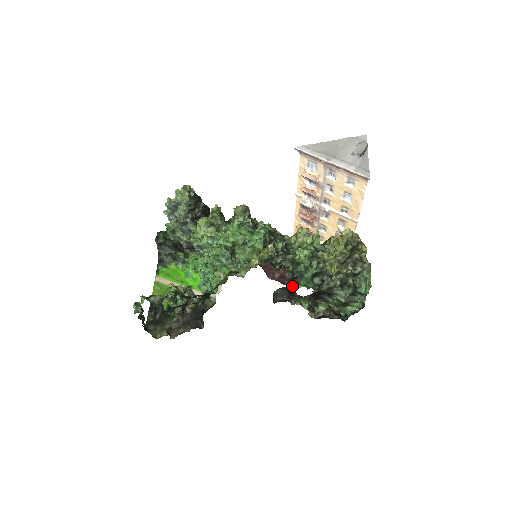
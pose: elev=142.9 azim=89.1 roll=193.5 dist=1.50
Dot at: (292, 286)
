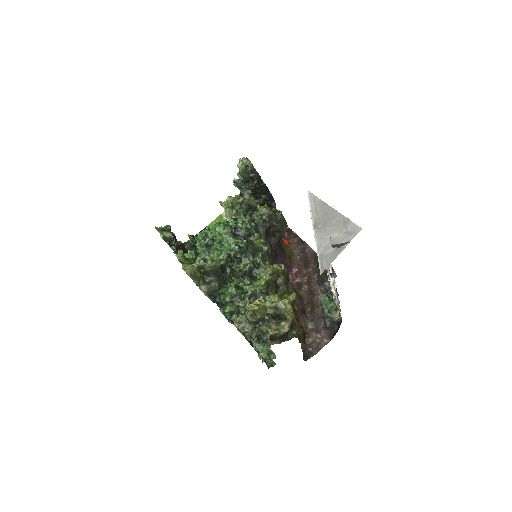
Dot at: occluded
